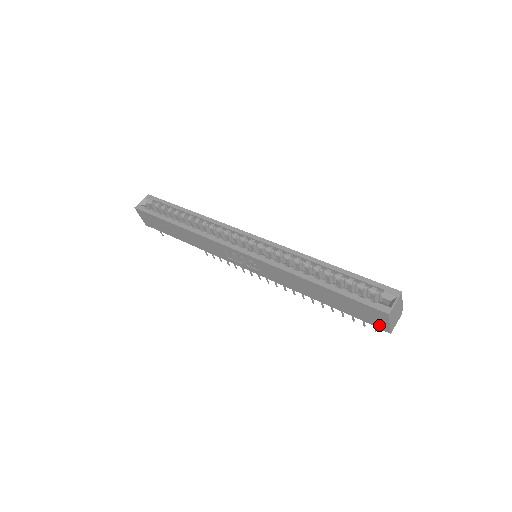
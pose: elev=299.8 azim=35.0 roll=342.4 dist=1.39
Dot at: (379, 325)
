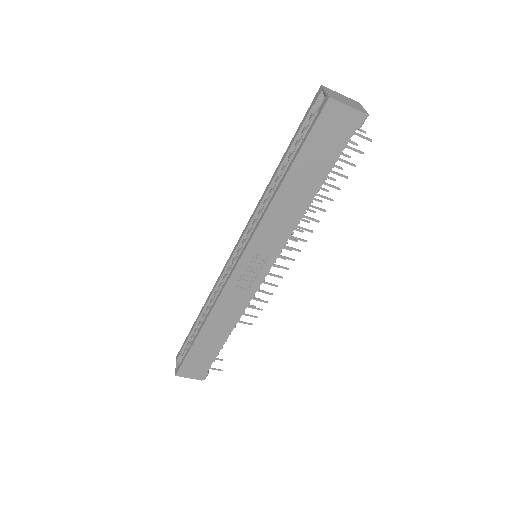
Dot at: (352, 123)
